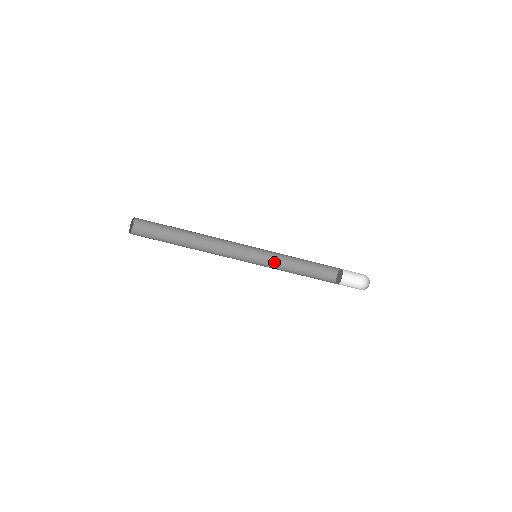
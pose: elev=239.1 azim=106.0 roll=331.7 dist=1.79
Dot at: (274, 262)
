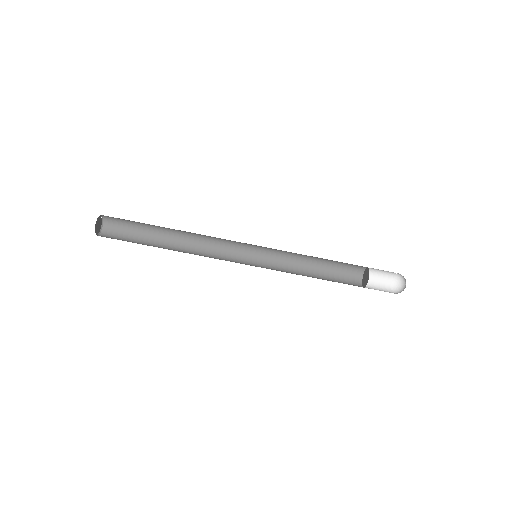
Dot at: (280, 268)
